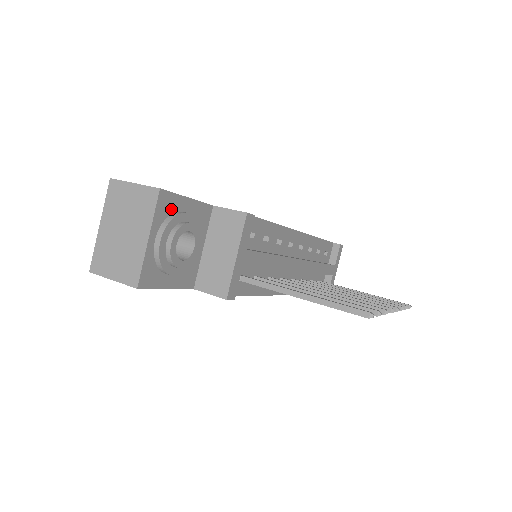
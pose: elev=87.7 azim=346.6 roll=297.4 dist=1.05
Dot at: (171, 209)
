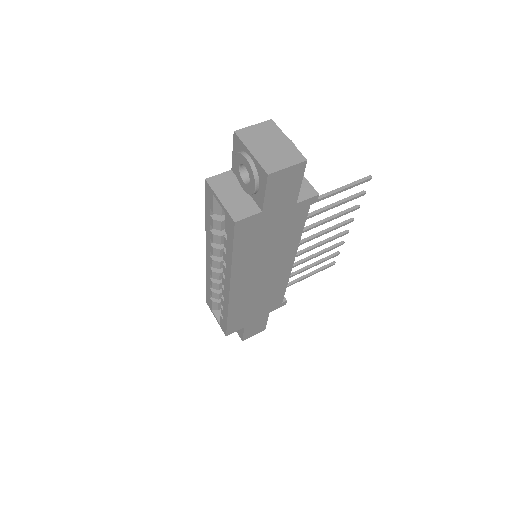
Dot at: occluded
